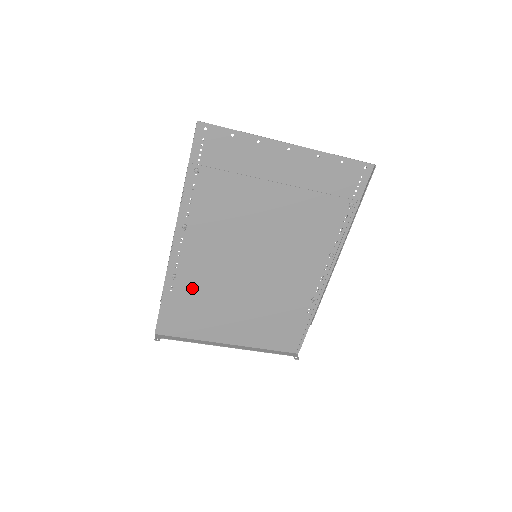
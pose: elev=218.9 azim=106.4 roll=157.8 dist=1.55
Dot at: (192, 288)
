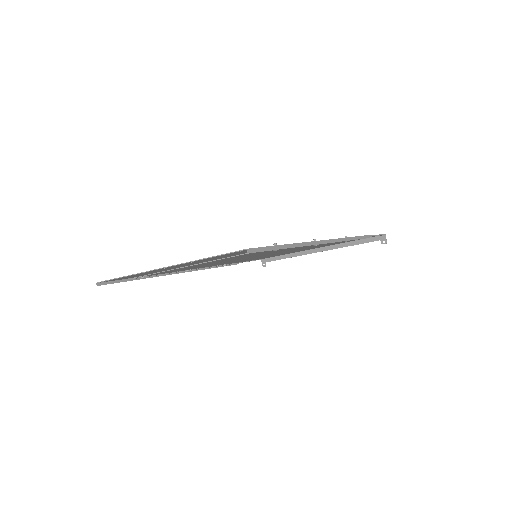
Dot at: (245, 260)
